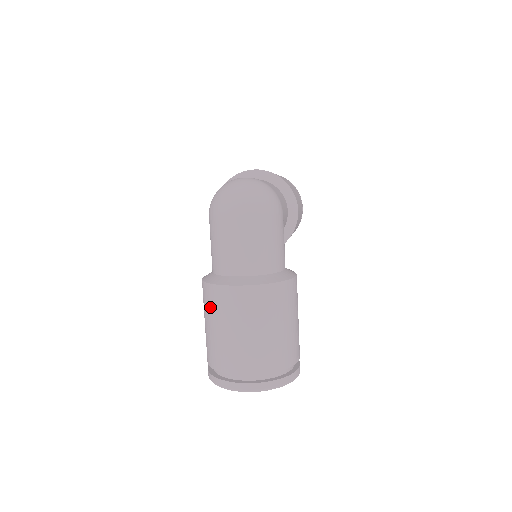
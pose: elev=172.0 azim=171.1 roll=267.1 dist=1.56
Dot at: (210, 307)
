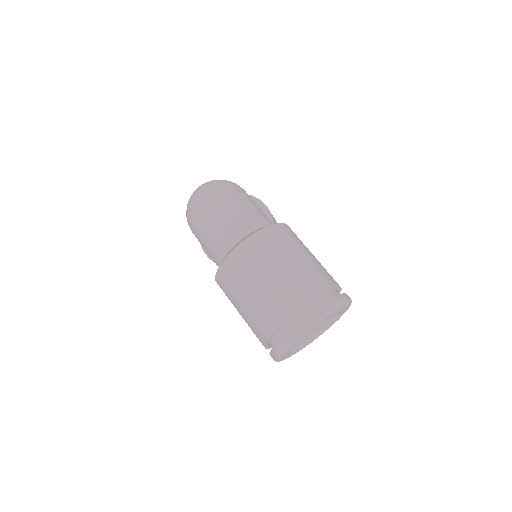
Dot at: (231, 286)
